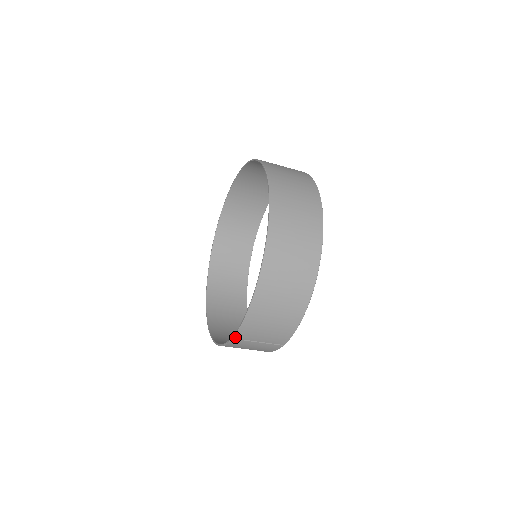
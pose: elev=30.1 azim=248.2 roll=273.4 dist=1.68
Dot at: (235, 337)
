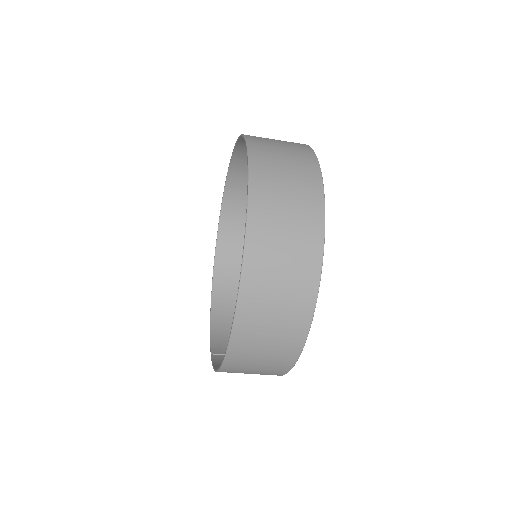
Dot at: (213, 357)
